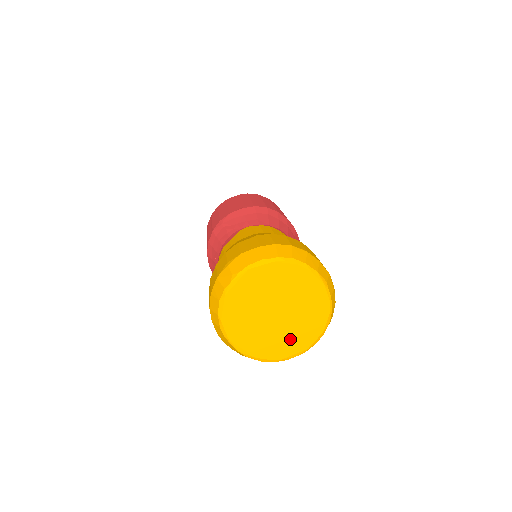
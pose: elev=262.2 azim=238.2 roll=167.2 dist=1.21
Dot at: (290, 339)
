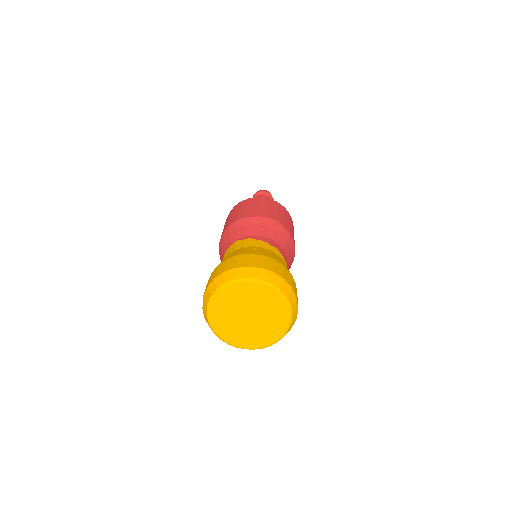
Dot at: (273, 323)
